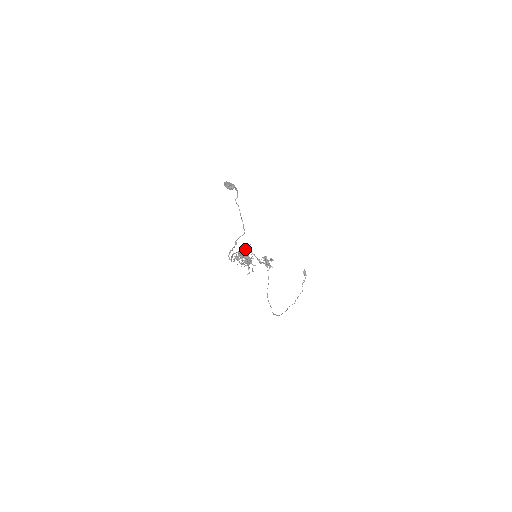
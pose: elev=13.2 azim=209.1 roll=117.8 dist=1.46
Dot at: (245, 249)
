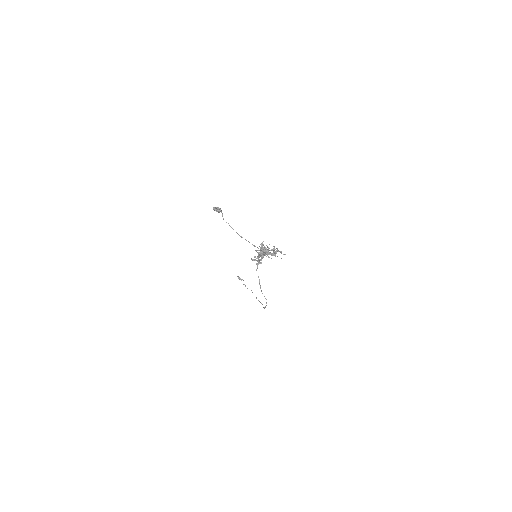
Dot at: (256, 250)
